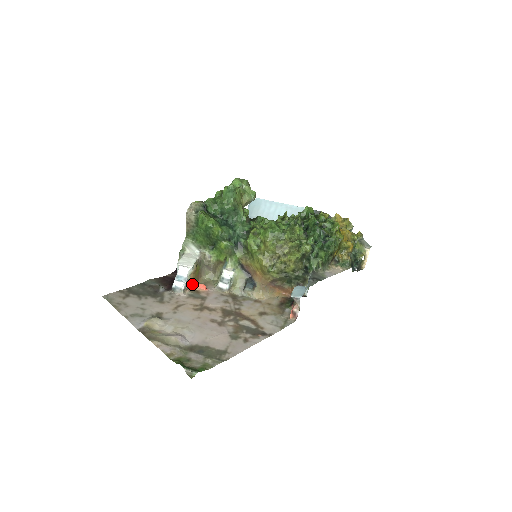
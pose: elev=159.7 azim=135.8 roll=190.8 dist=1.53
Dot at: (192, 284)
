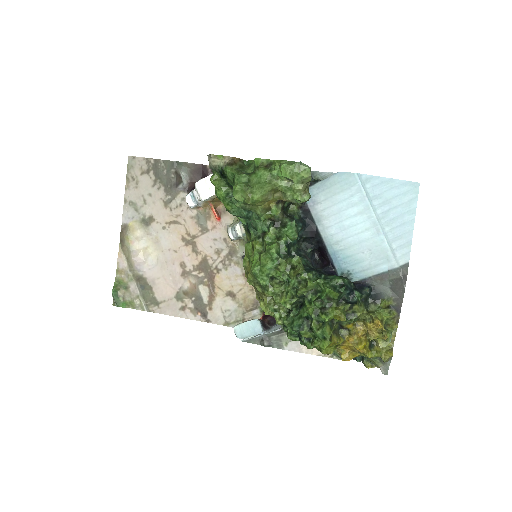
Dot at: (210, 204)
